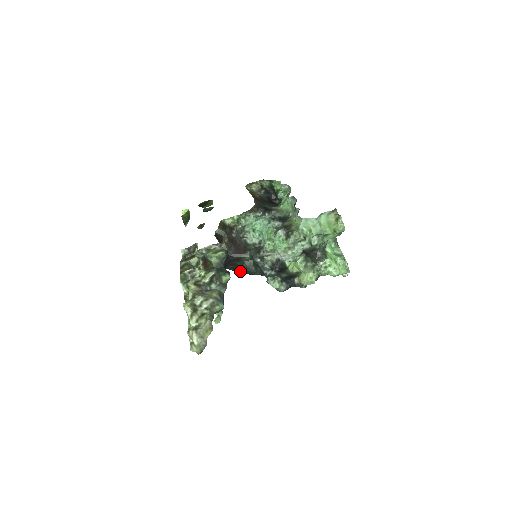
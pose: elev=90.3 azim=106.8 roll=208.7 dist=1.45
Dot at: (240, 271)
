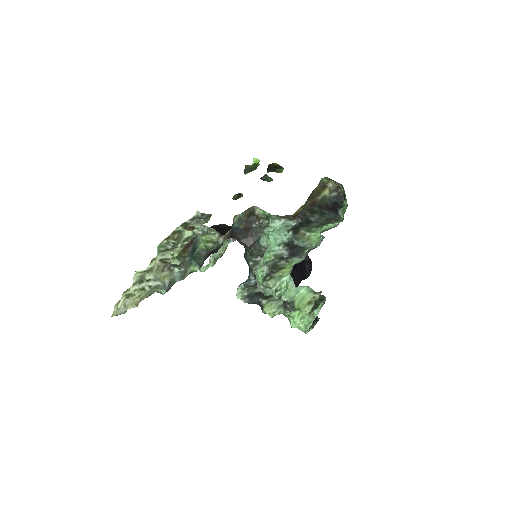
Dot at: occluded
